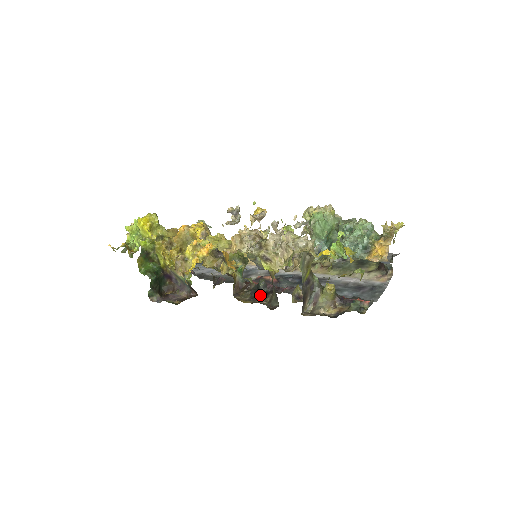
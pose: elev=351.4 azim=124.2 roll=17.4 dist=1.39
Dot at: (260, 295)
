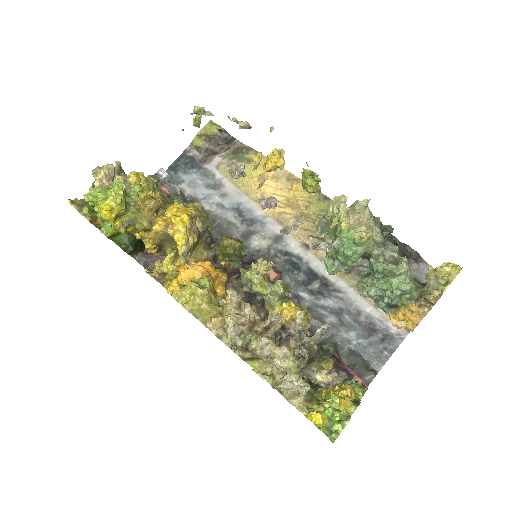
Dot at: (254, 303)
